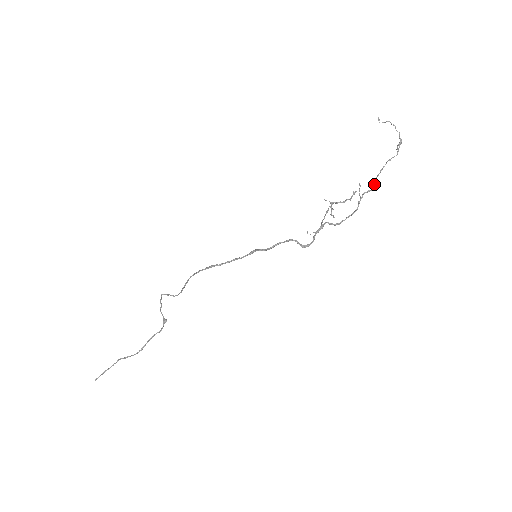
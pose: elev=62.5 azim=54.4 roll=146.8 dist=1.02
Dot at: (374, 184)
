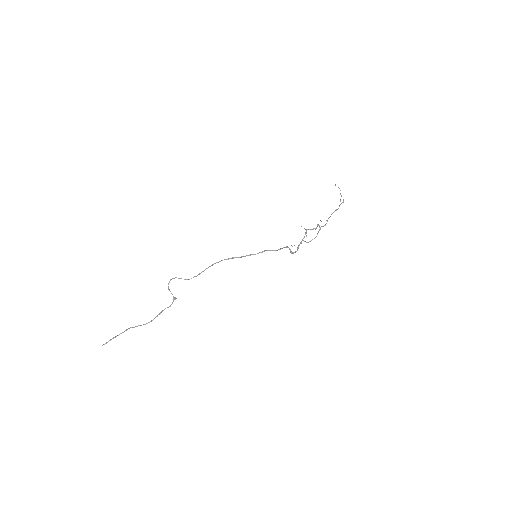
Dot at: occluded
